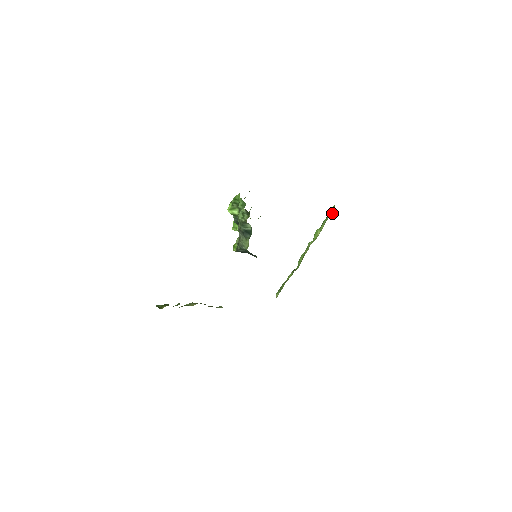
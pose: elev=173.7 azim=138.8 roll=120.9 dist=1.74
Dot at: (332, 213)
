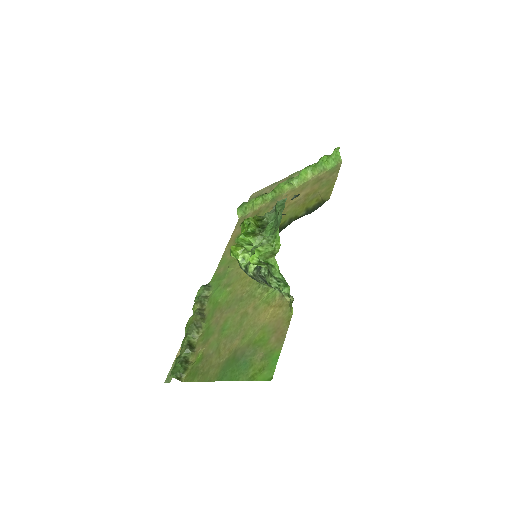
Dot at: (335, 164)
